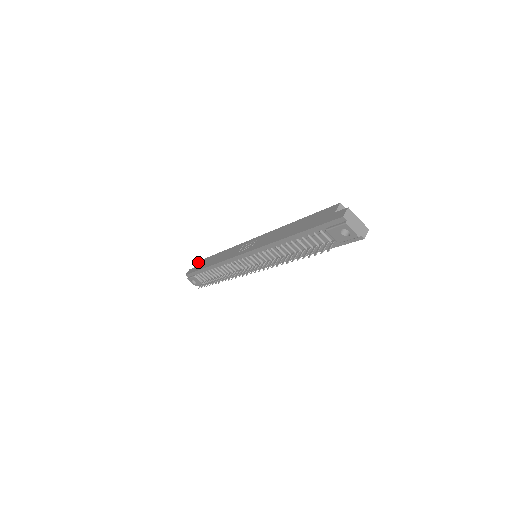
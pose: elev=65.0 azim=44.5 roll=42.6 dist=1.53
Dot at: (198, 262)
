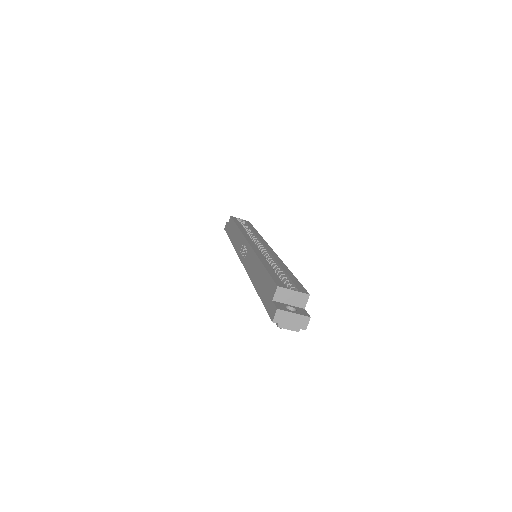
Dot at: occluded
